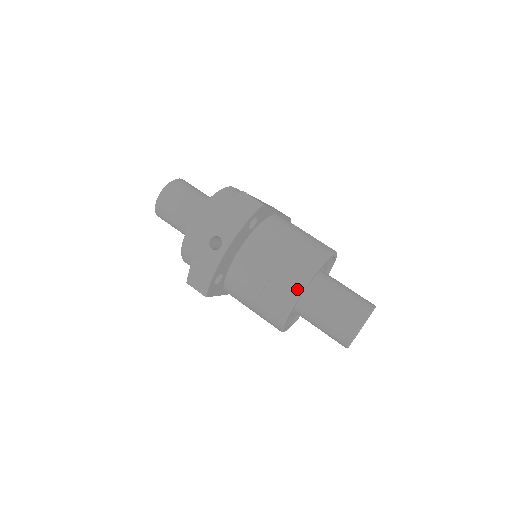
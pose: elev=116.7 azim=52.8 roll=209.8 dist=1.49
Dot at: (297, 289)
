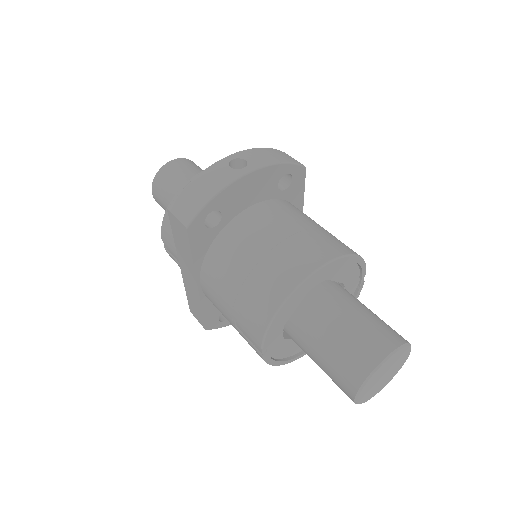
Dot at: (320, 258)
